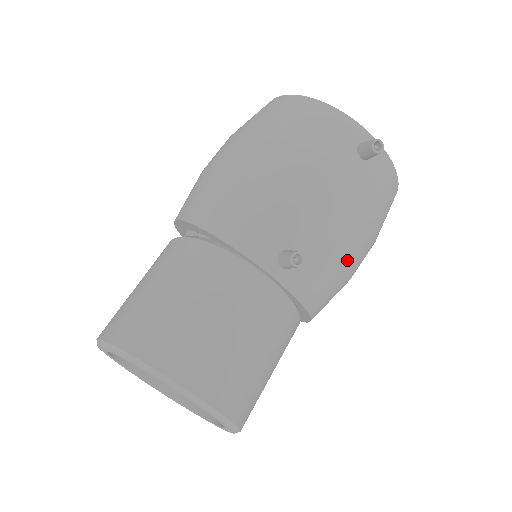
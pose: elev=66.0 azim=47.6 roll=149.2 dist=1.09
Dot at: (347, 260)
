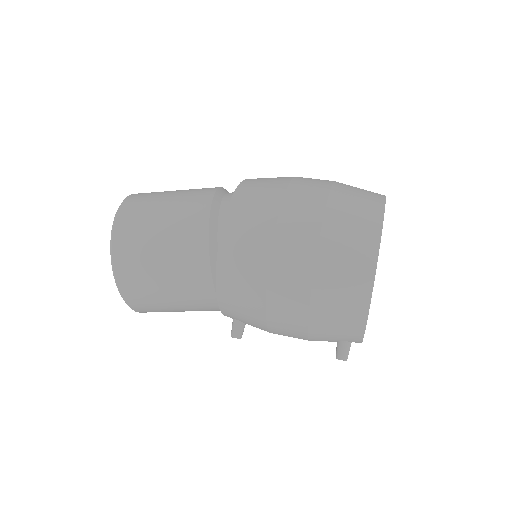
Dot at: occluded
